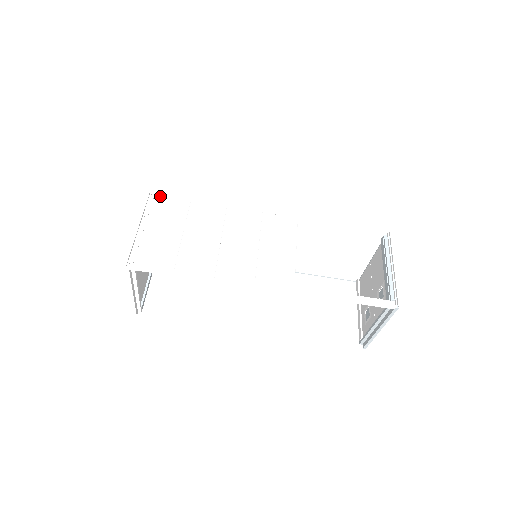
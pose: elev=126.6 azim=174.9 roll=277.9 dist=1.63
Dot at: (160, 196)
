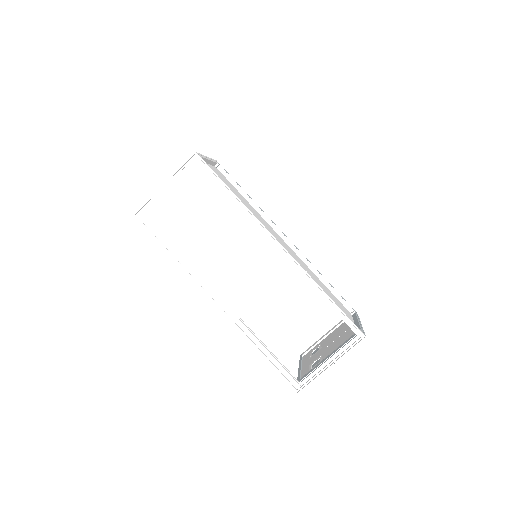
Dot at: (201, 163)
